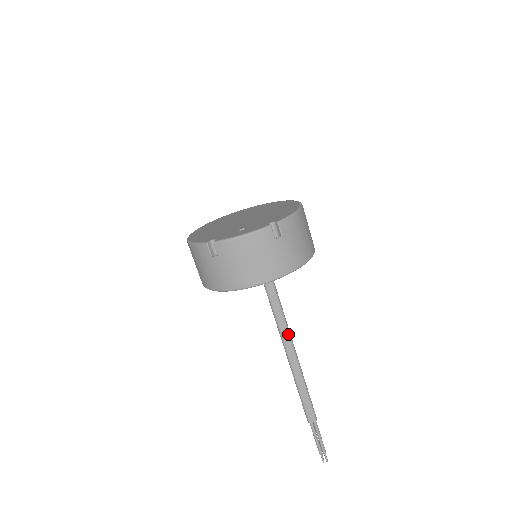
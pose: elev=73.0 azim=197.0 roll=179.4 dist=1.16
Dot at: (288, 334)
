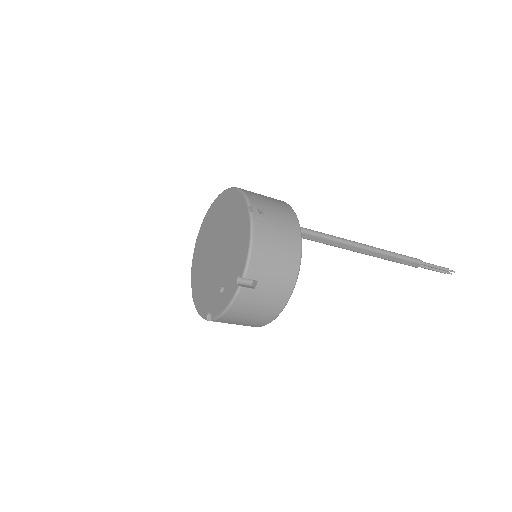
Dot at: (342, 243)
